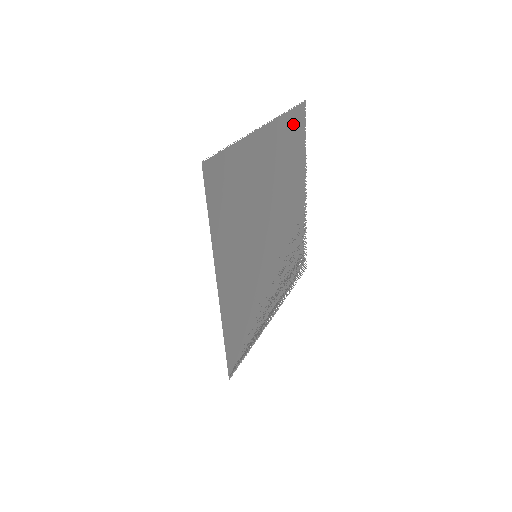
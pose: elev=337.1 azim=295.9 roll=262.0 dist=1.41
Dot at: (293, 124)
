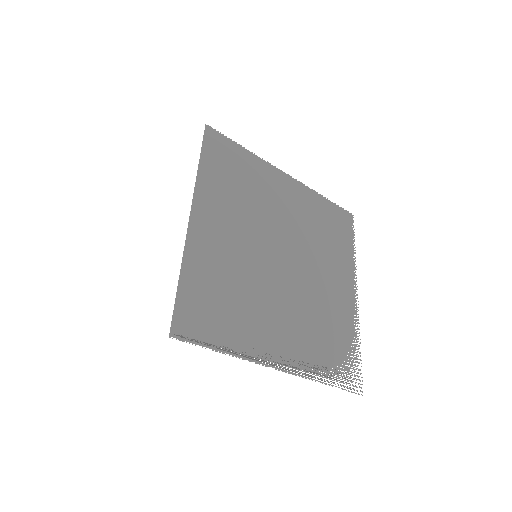
Dot at: (332, 213)
